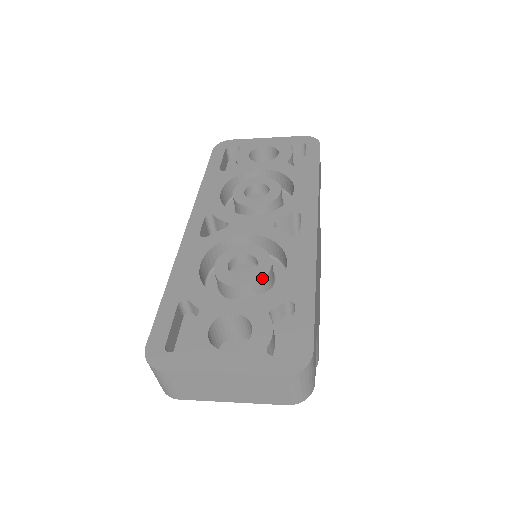
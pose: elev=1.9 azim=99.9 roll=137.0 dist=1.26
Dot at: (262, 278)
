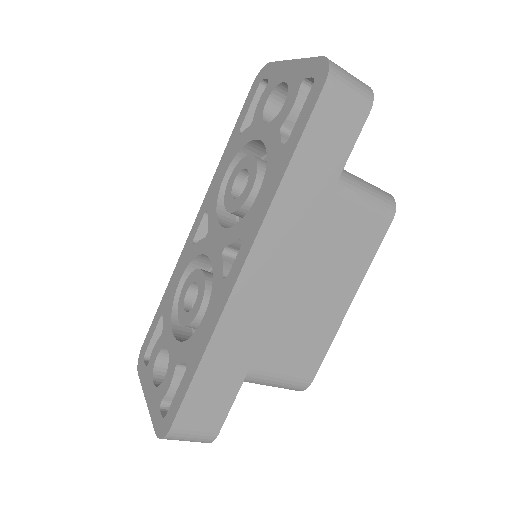
Dot at: (189, 323)
